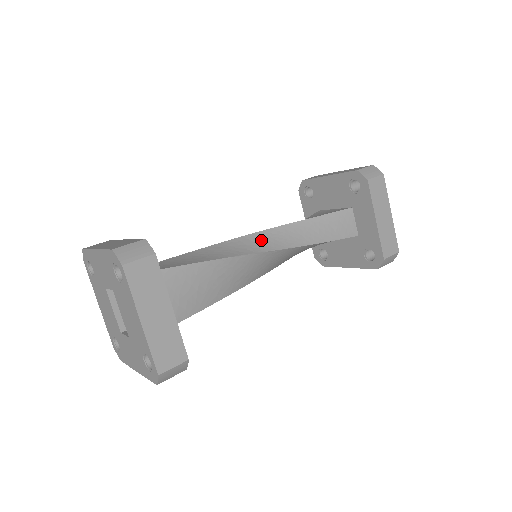
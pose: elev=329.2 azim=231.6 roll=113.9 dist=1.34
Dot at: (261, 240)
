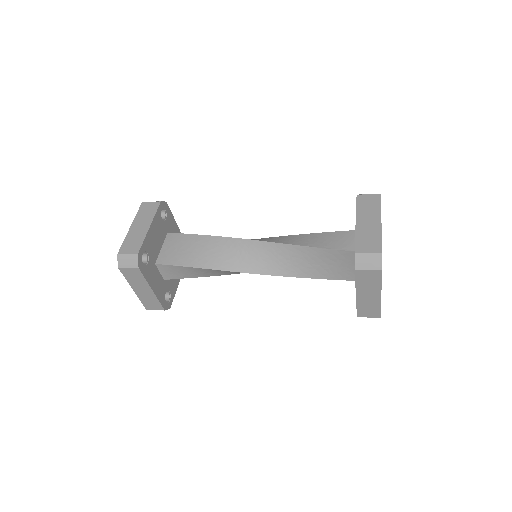
Dot at: (258, 239)
